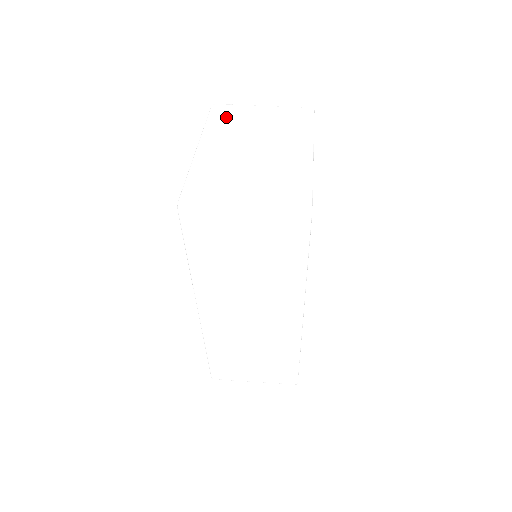
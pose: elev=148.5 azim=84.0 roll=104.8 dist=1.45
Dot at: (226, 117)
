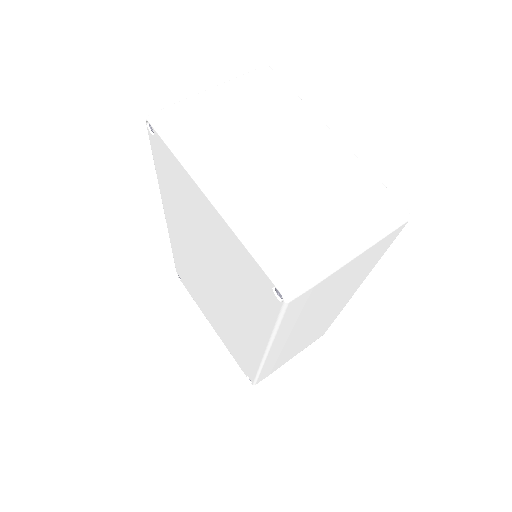
Dot at: (191, 131)
